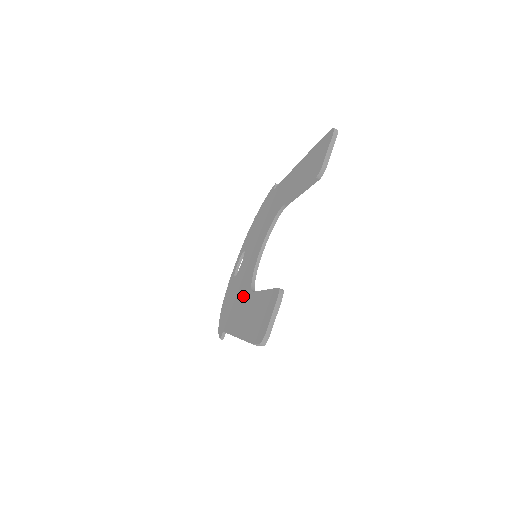
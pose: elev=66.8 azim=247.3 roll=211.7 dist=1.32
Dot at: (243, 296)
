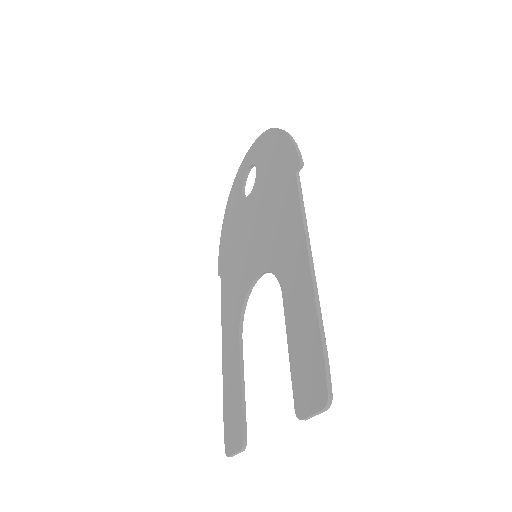
Dot at: (235, 298)
